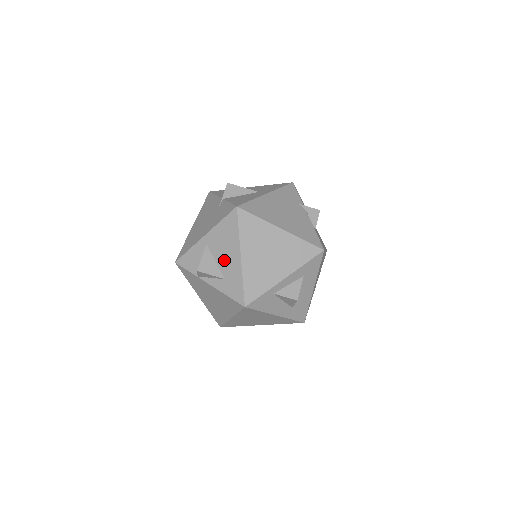
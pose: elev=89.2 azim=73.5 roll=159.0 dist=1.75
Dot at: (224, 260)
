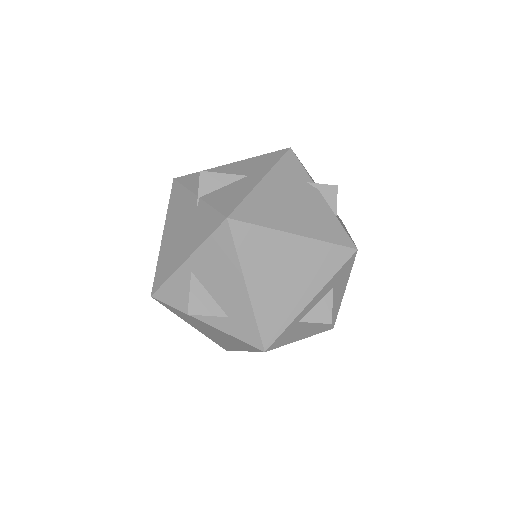
Dot at: (222, 293)
